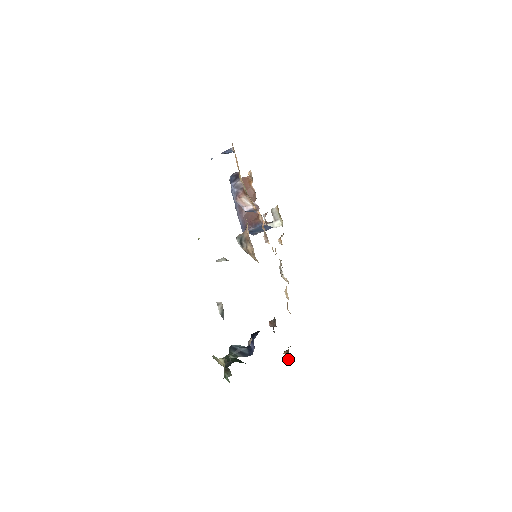
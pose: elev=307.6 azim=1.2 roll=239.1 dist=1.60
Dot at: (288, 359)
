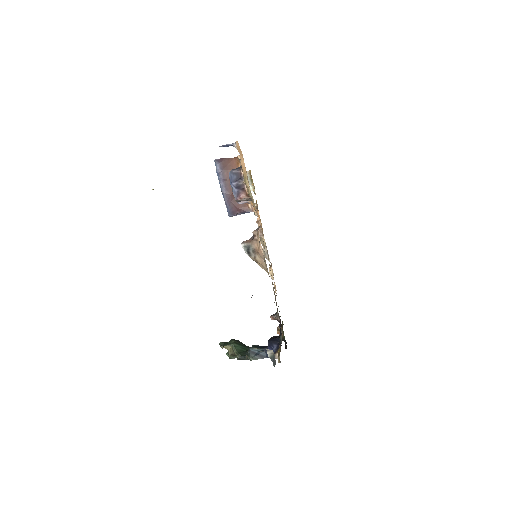
Dot at: (284, 341)
